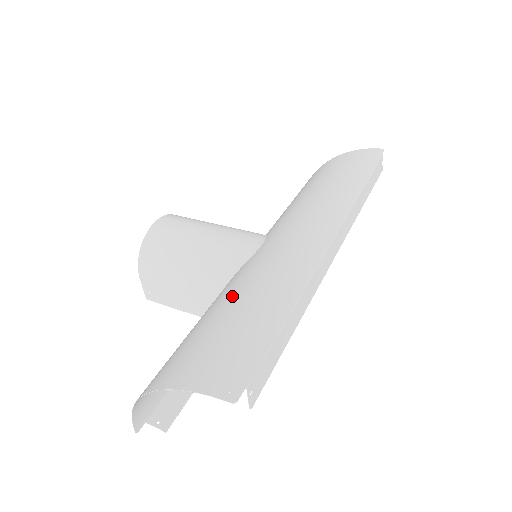
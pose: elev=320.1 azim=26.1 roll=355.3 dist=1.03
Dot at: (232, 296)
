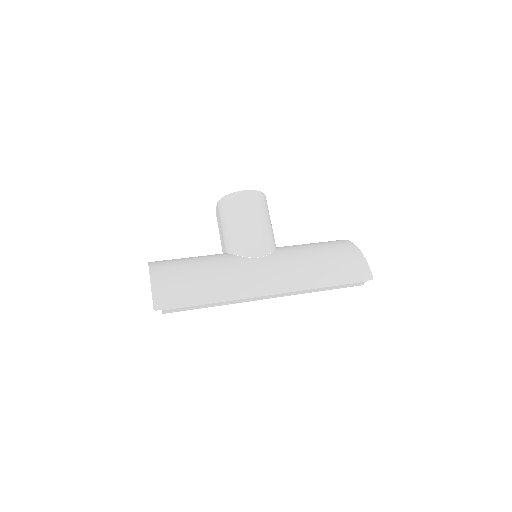
Dot at: (210, 270)
